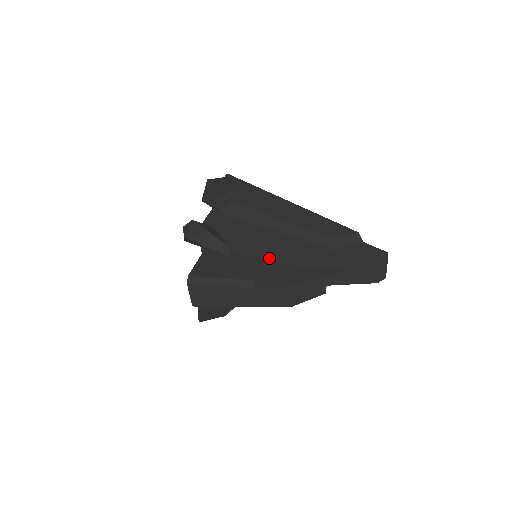
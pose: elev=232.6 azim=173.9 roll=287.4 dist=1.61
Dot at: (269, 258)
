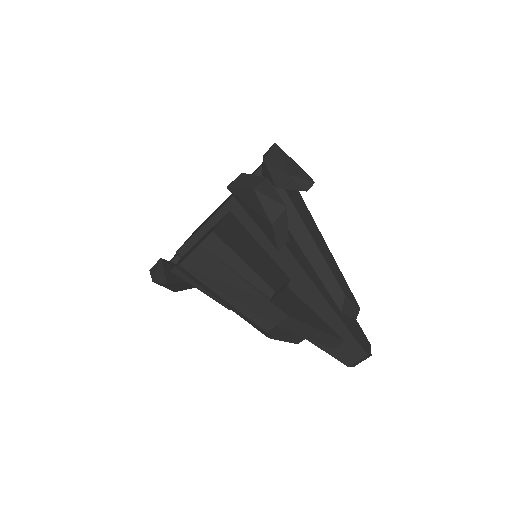
Dot at: occluded
